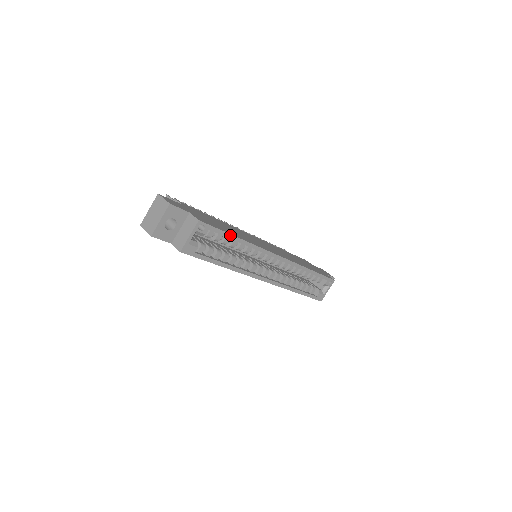
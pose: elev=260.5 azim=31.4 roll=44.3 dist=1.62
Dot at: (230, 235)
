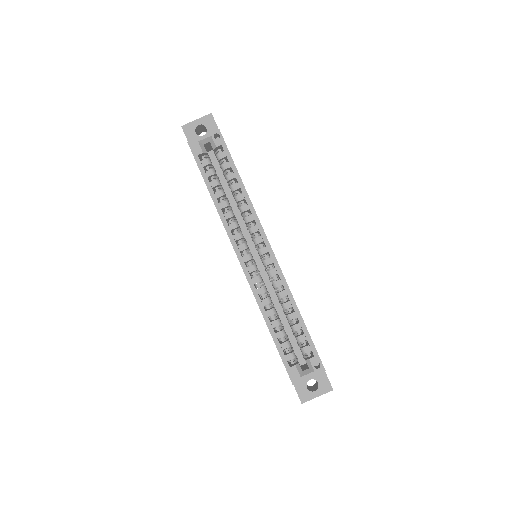
Dot at: (236, 169)
